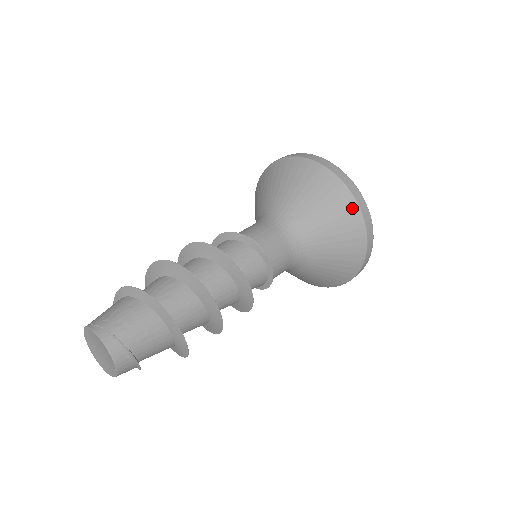
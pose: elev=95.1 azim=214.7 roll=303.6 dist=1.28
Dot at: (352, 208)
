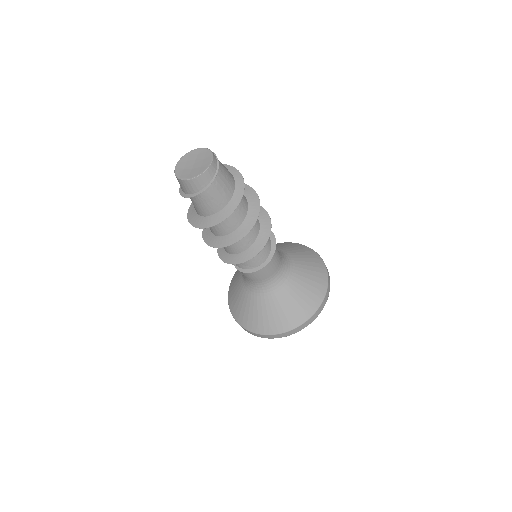
Dot at: (320, 295)
